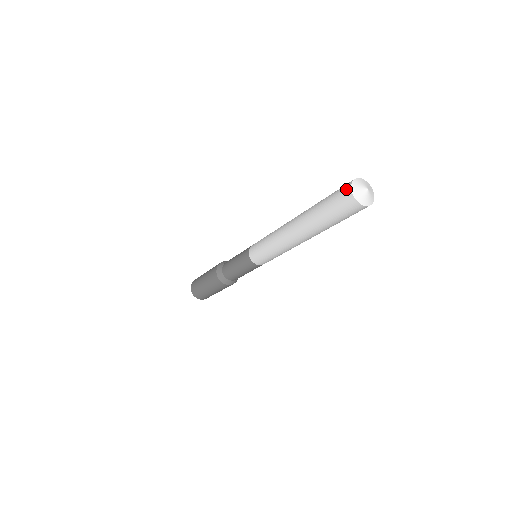
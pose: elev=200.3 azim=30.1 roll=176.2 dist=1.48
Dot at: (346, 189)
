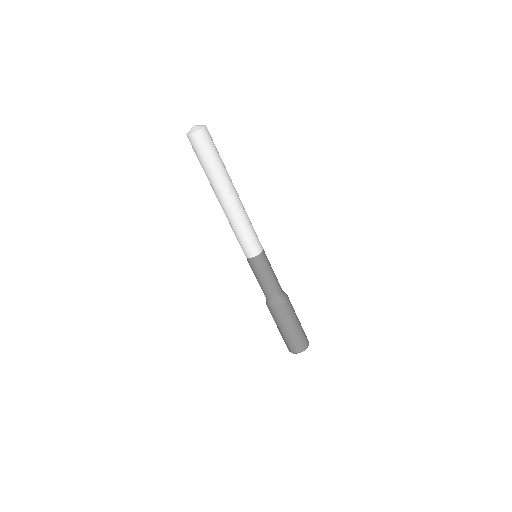
Dot at: occluded
